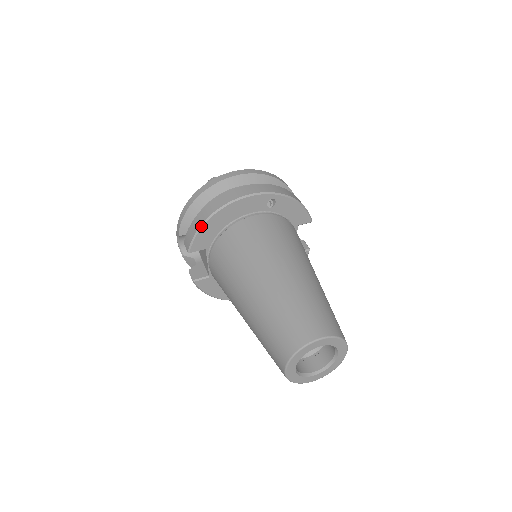
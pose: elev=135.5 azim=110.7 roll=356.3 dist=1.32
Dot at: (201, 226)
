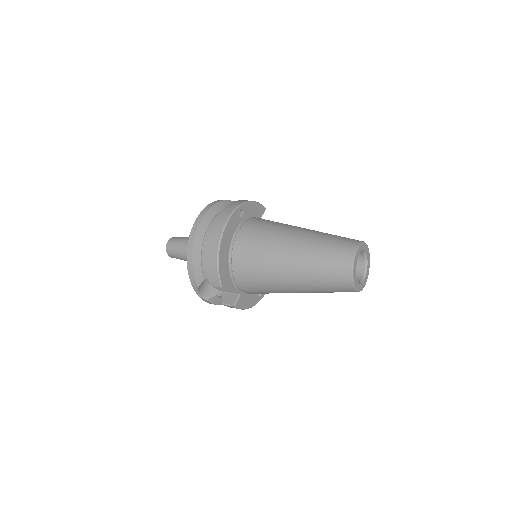
Dot at: (218, 262)
